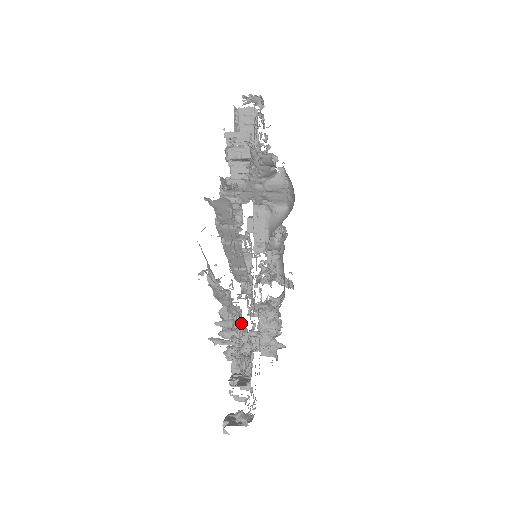
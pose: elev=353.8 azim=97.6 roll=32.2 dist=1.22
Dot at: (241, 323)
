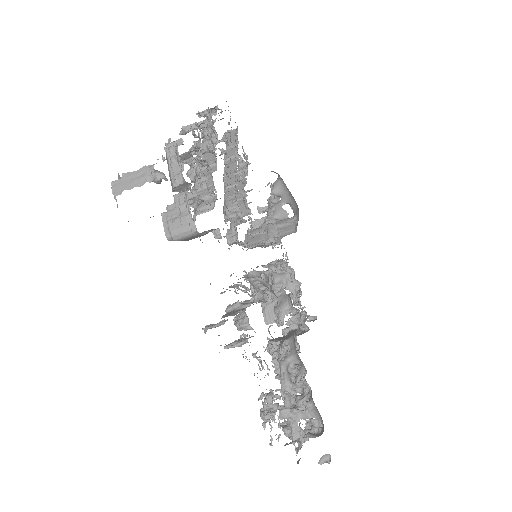
Dot at: occluded
